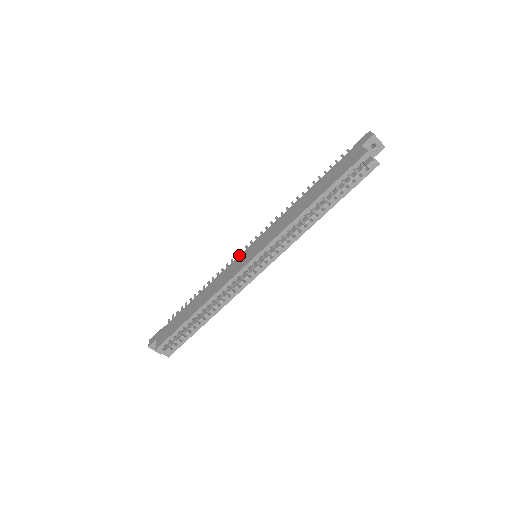
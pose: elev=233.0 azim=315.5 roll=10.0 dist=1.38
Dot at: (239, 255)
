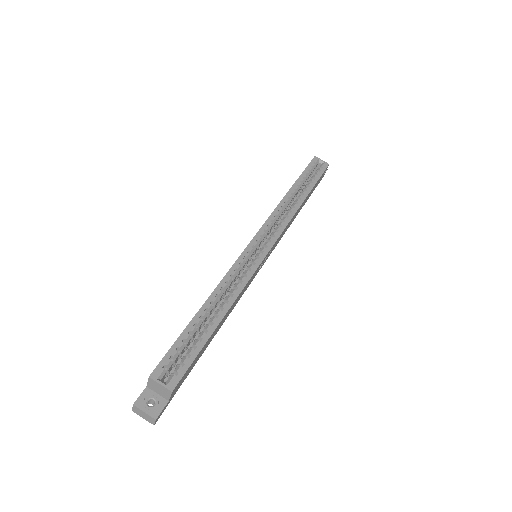
Dot at: occluded
